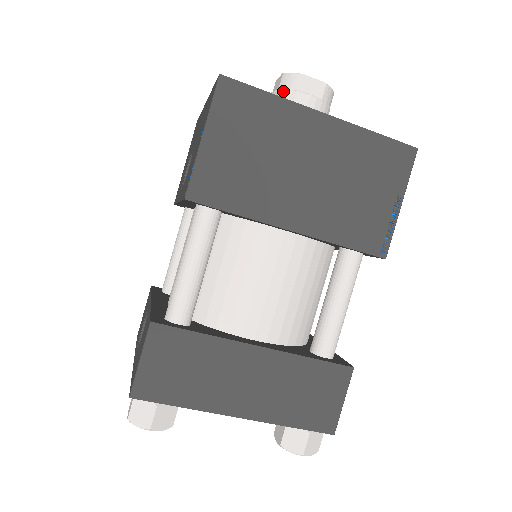
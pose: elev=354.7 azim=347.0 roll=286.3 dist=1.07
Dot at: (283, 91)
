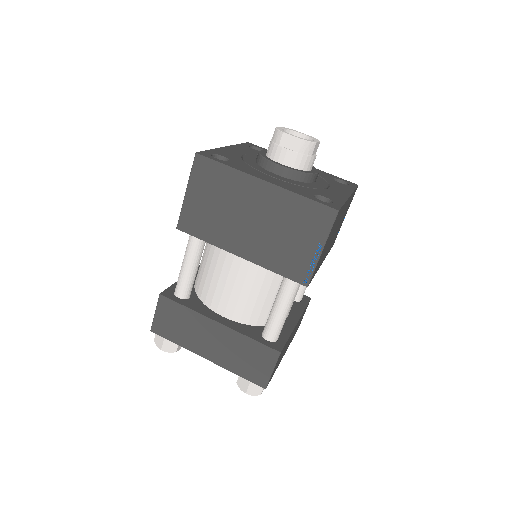
Dot at: (272, 143)
